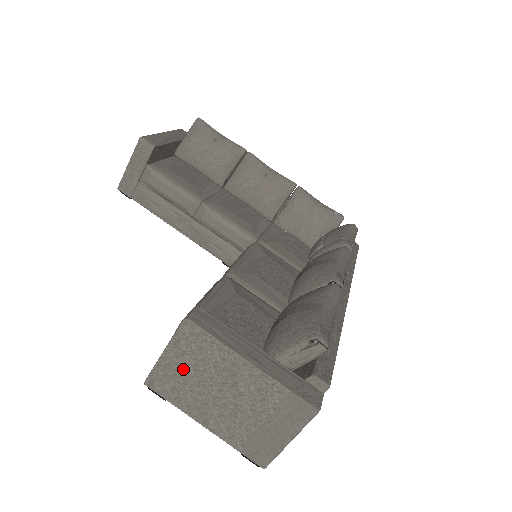
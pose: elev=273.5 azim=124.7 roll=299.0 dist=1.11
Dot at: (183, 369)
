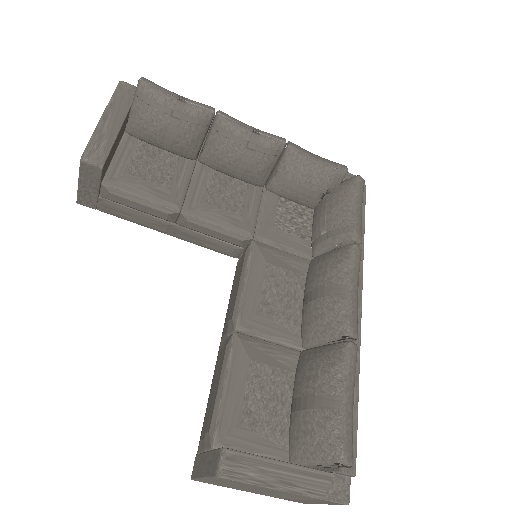
Dot at: (224, 483)
